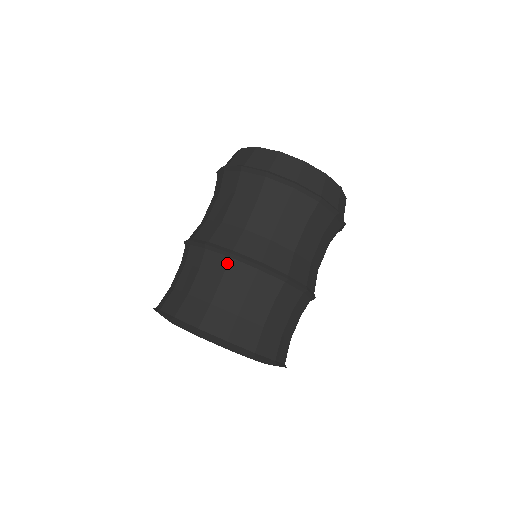
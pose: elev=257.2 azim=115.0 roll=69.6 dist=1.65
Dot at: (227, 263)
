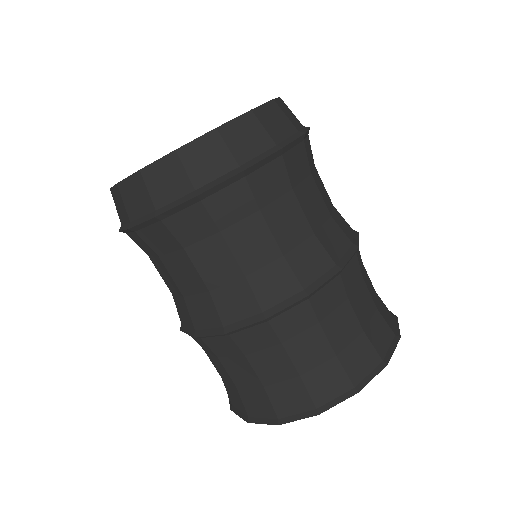
Dot at: (233, 342)
